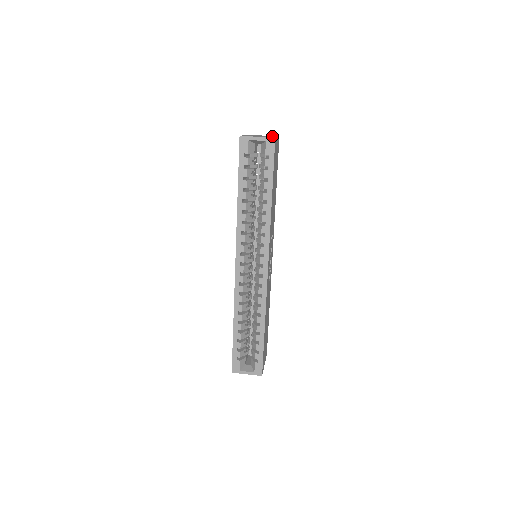
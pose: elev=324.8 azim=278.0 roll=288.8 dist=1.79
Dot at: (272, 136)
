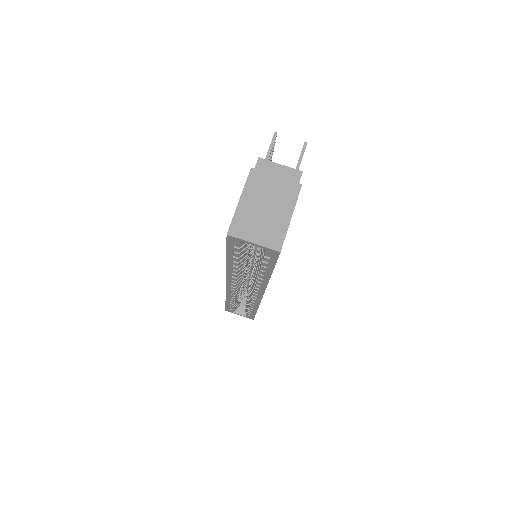
Dot at: (287, 196)
